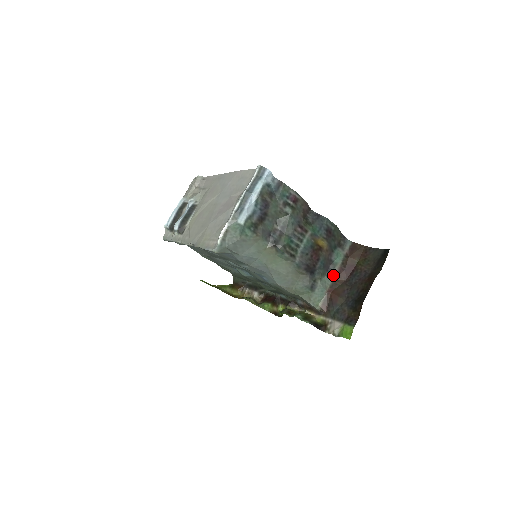
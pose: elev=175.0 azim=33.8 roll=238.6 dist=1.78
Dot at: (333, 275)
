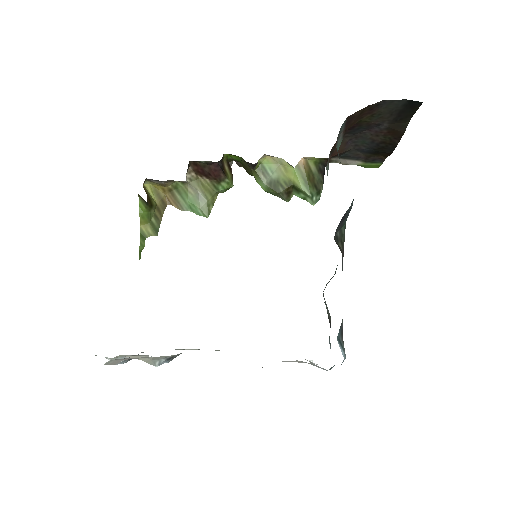
Dot at: occluded
